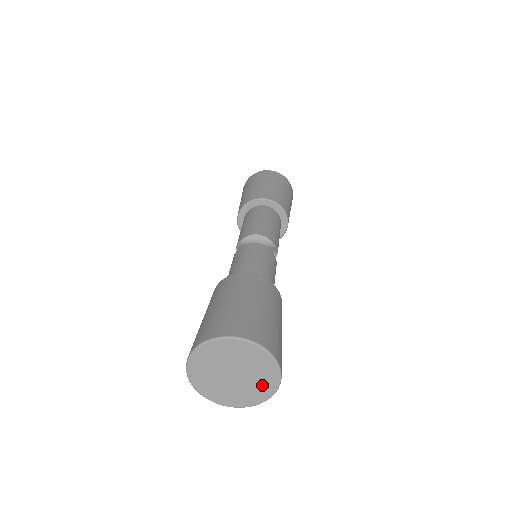
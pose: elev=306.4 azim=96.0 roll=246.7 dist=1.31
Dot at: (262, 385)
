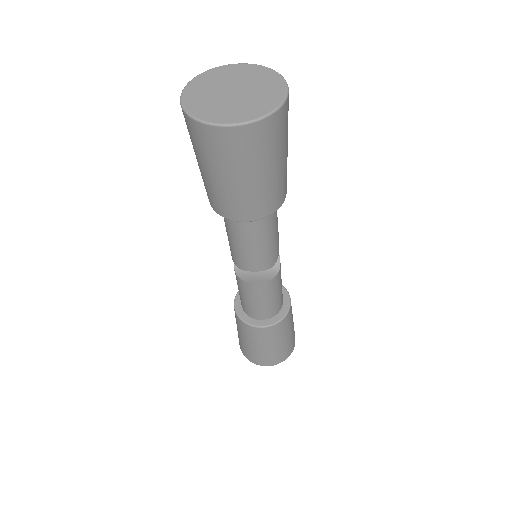
Dot at: (266, 97)
